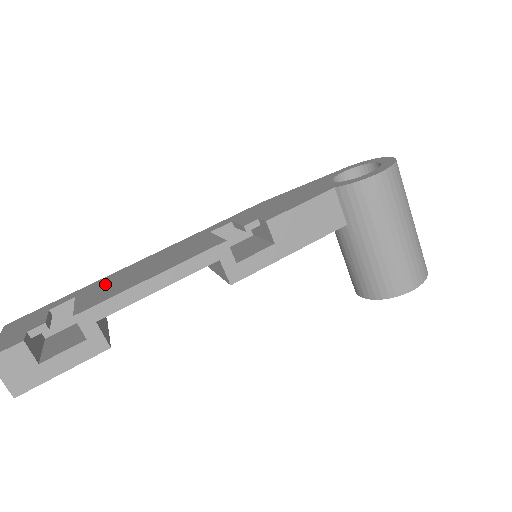
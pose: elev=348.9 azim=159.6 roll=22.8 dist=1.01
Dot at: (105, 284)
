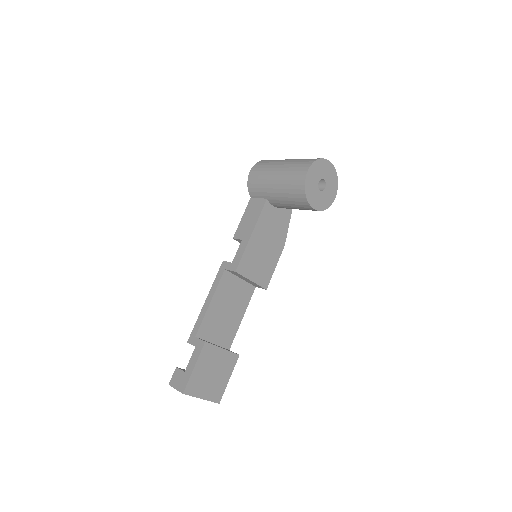
Dot at: occluded
